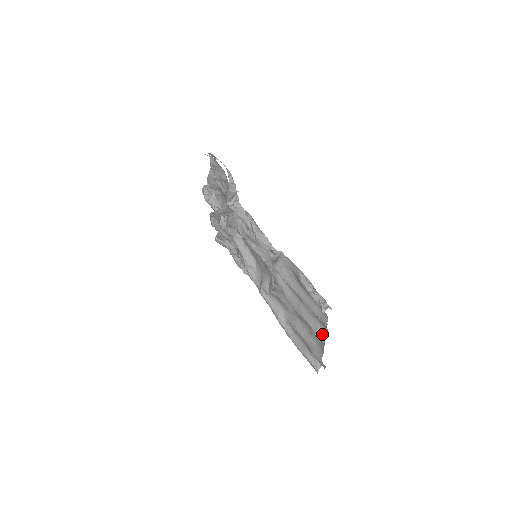
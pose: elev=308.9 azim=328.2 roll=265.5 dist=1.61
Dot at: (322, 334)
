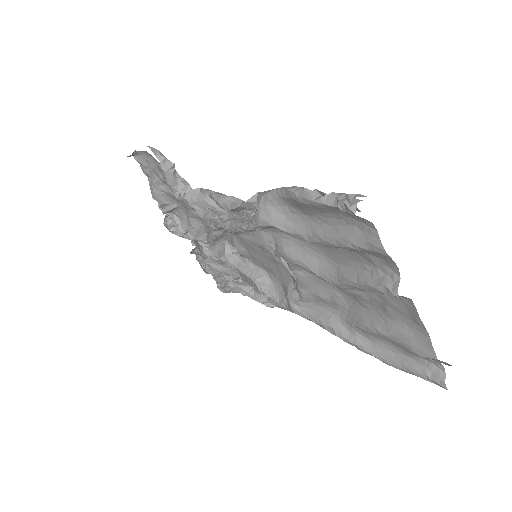
Dot at: (394, 283)
